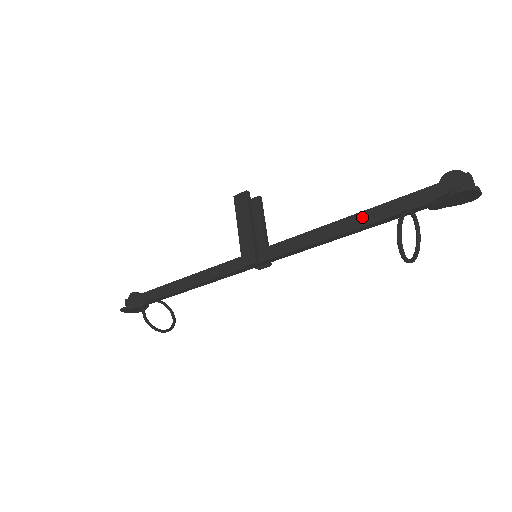
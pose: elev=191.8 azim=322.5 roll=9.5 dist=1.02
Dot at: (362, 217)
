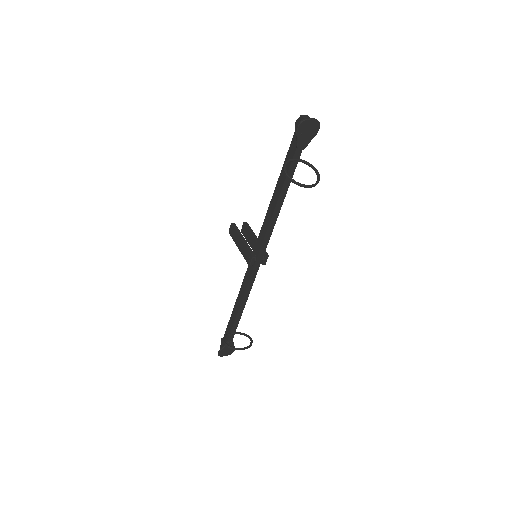
Dot at: (279, 184)
